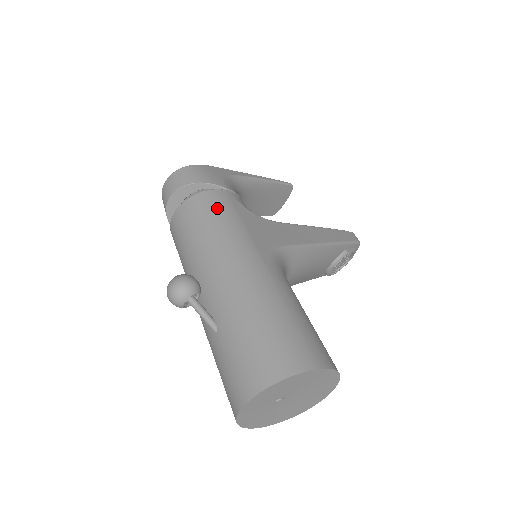
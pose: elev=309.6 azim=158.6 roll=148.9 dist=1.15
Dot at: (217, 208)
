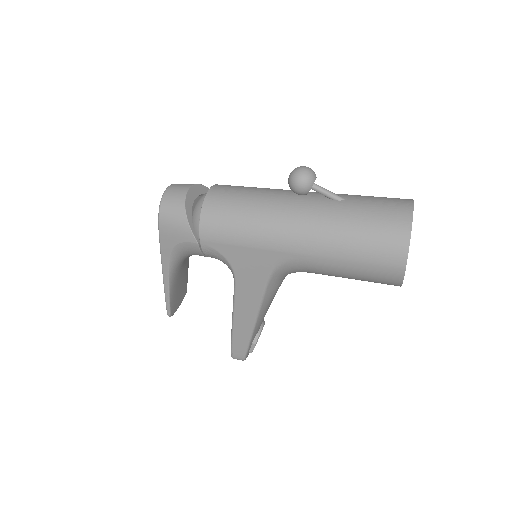
Dot at: occluded
